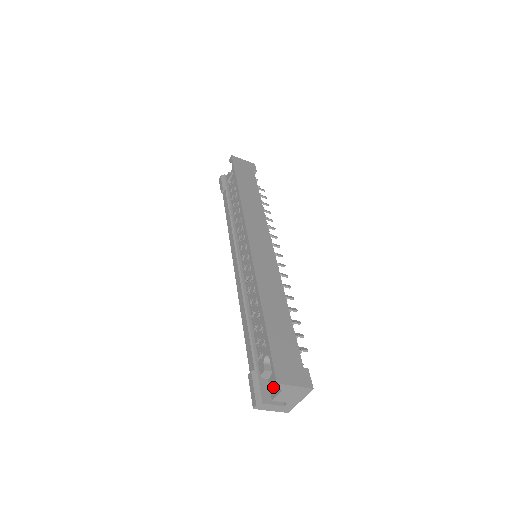
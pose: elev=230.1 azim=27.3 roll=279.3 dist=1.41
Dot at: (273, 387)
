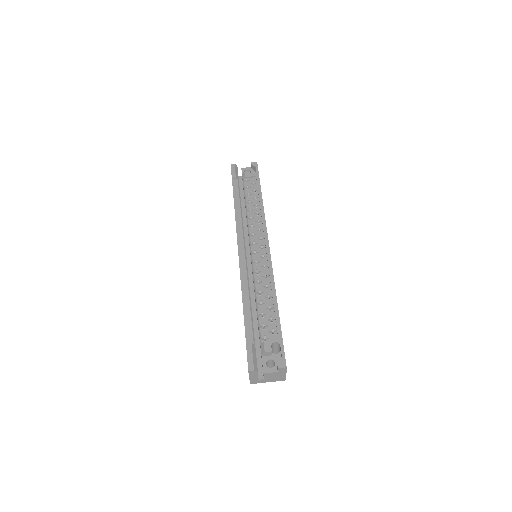
Dot at: (281, 368)
